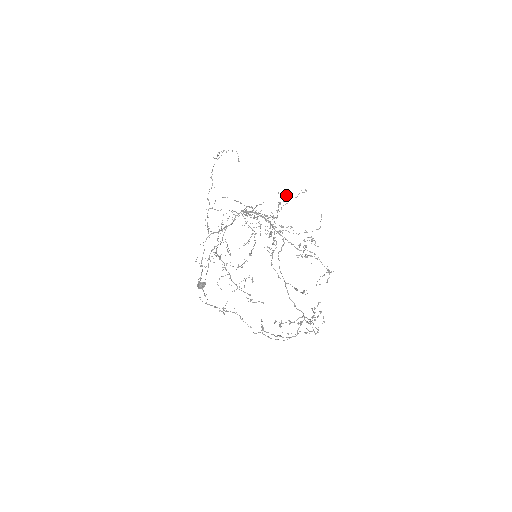
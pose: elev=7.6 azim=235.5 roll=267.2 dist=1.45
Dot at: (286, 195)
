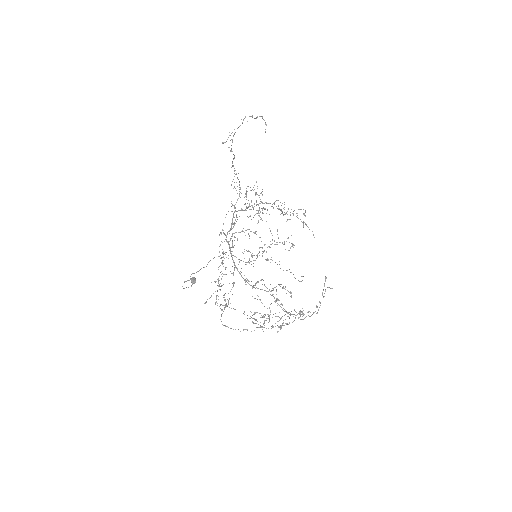
Dot at: (272, 239)
